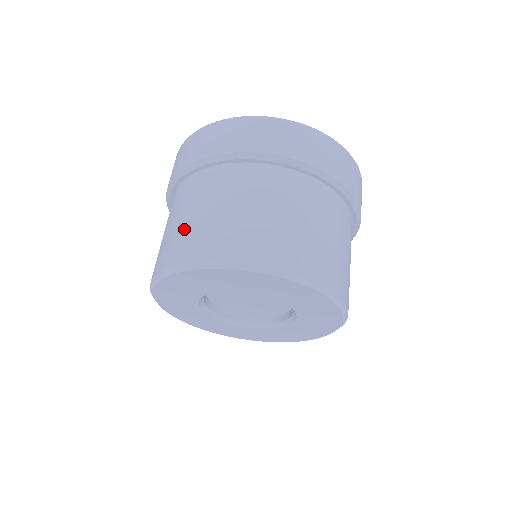
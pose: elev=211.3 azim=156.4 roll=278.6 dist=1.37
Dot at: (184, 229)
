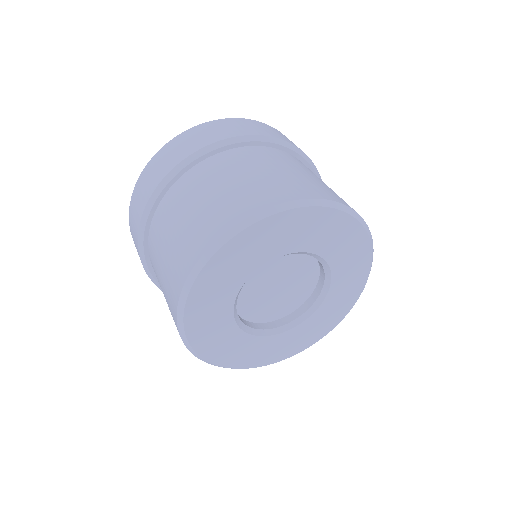
Dot at: (301, 177)
